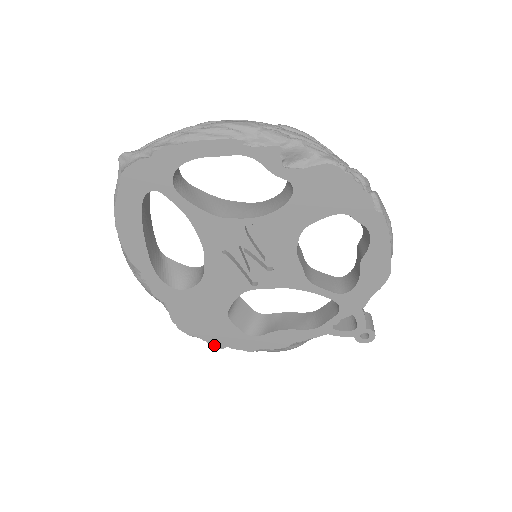
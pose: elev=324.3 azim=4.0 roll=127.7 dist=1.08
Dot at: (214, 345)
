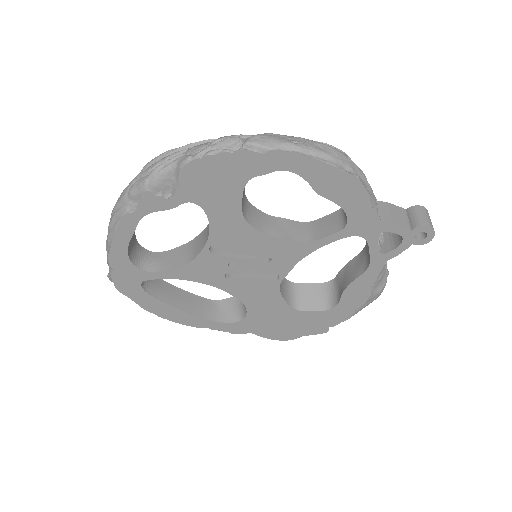
Dot at: (319, 333)
